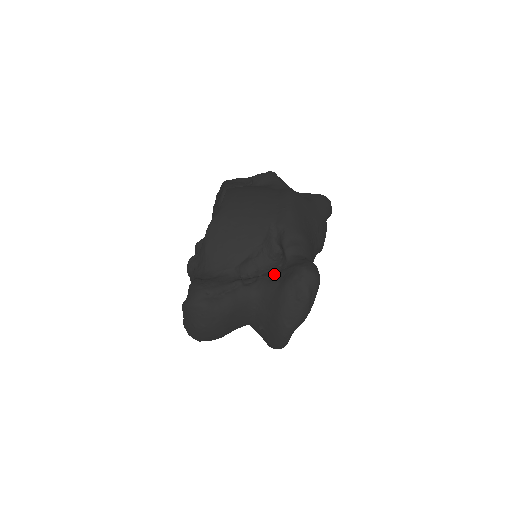
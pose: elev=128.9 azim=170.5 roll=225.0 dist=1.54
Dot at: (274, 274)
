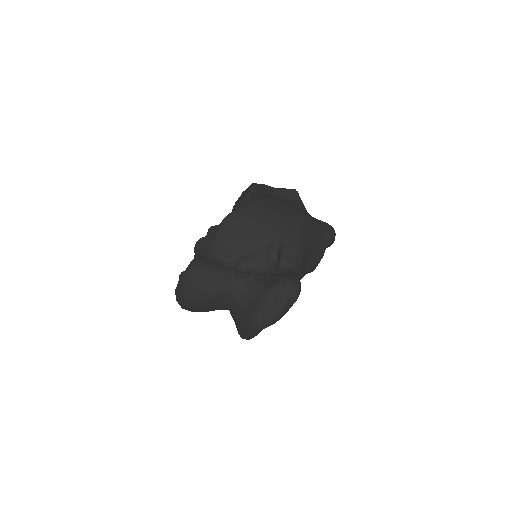
Dot at: (264, 276)
